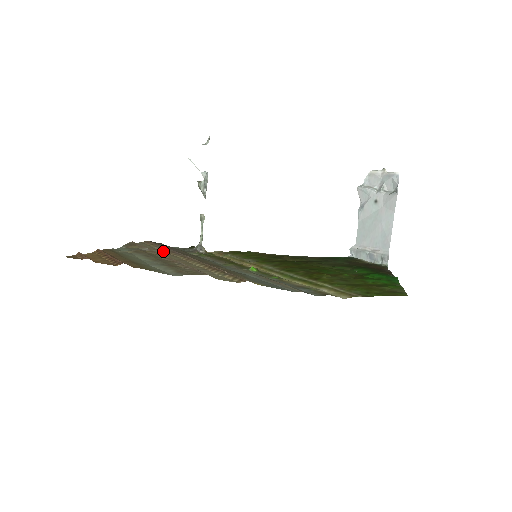
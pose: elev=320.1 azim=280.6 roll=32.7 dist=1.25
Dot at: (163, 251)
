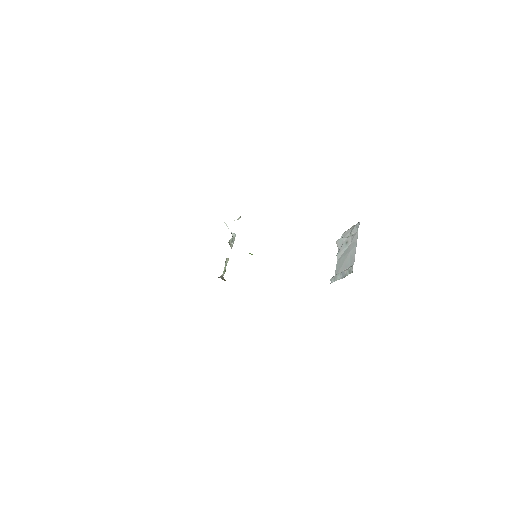
Dot at: occluded
